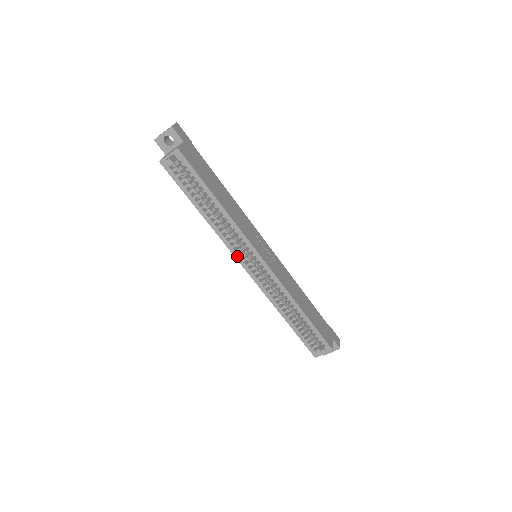
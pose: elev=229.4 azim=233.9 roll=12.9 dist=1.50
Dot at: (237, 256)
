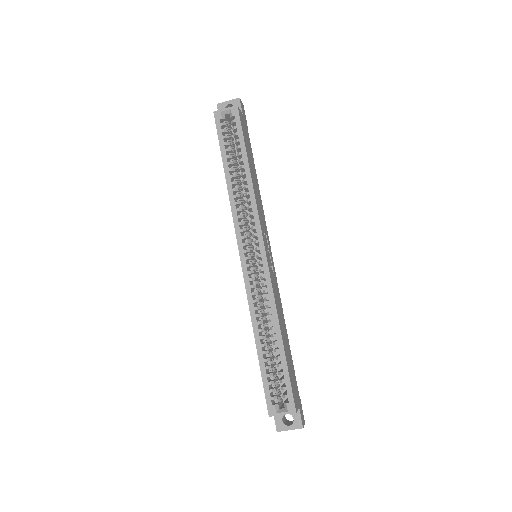
Dot at: (239, 236)
